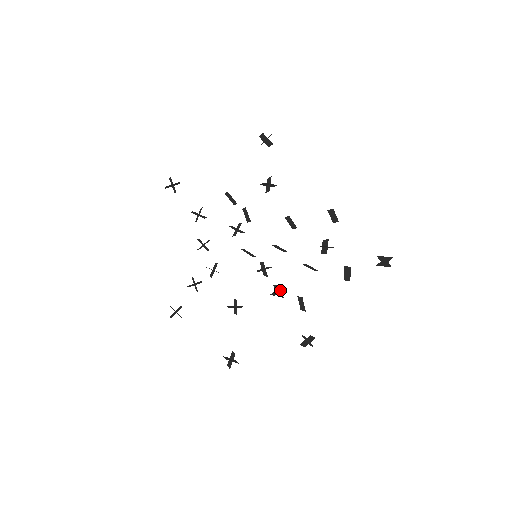
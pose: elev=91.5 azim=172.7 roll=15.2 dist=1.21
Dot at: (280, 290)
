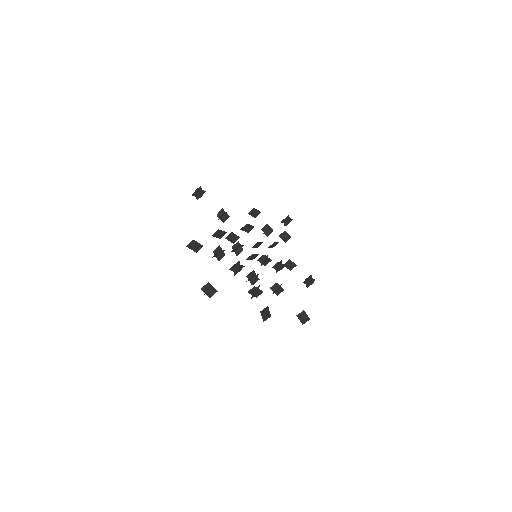
Dot at: (279, 265)
